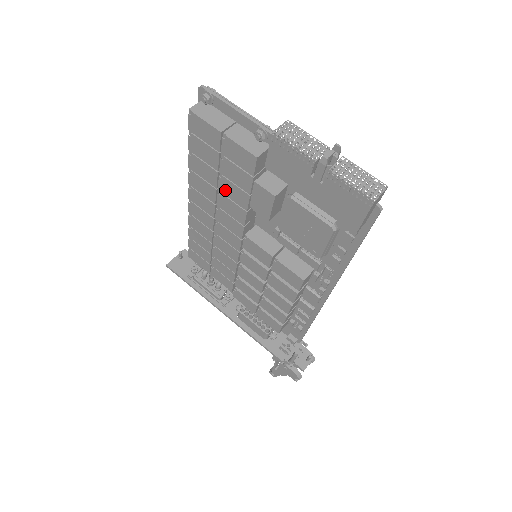
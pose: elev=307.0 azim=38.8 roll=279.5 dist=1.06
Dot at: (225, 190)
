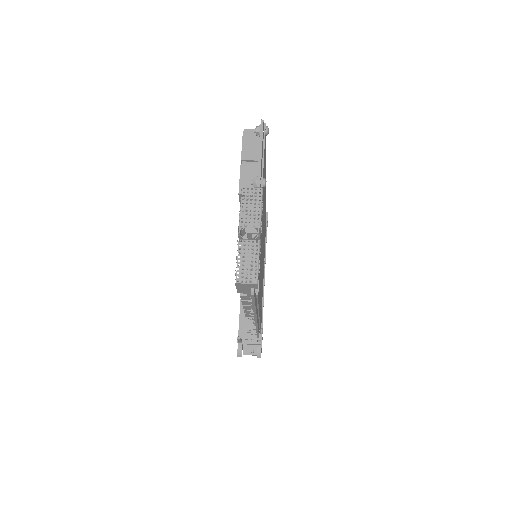
Dot at: occluded
